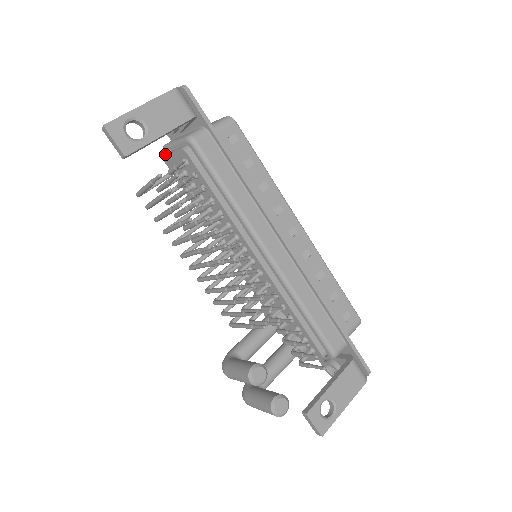
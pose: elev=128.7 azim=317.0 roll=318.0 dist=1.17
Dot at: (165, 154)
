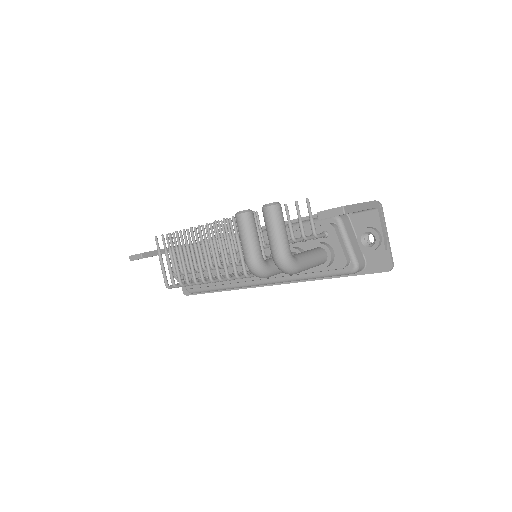
Dot at: occluded
